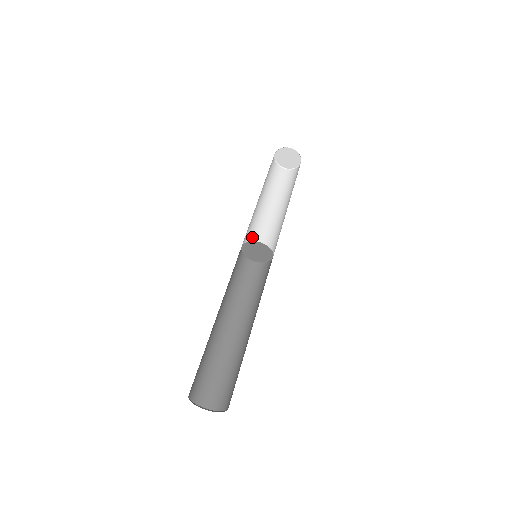
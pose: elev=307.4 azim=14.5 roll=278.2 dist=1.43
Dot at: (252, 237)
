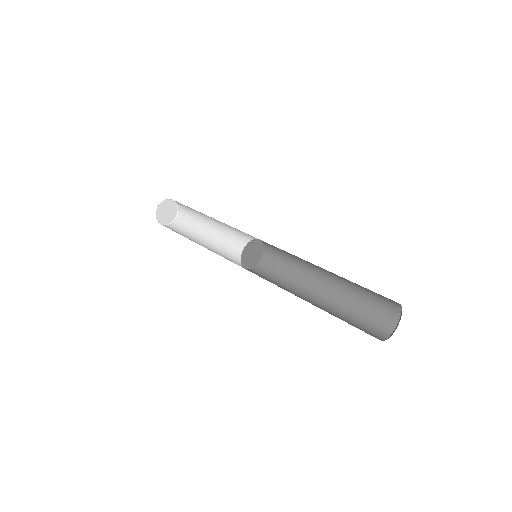
Dot at: occluded
